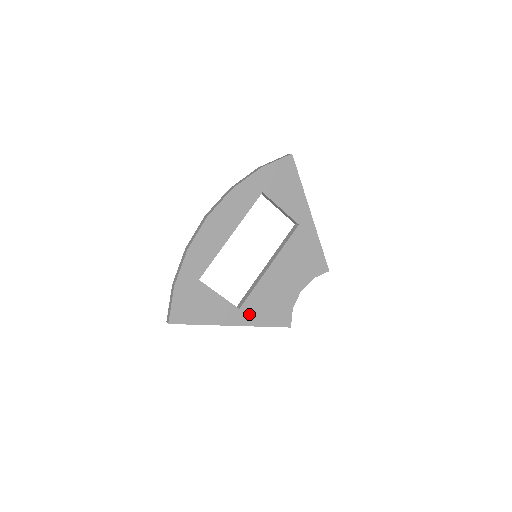
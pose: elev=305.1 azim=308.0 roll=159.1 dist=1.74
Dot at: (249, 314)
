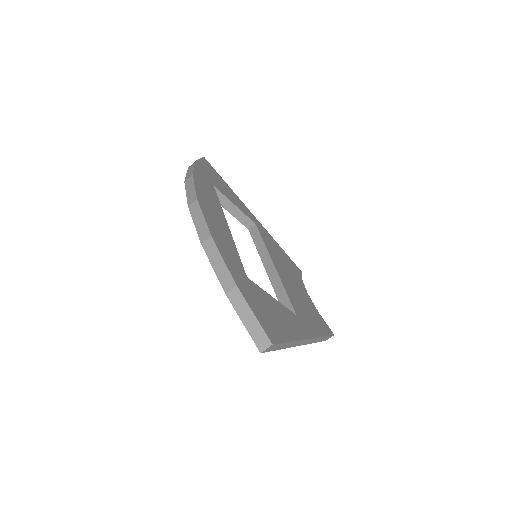
Dot at: (306, 322)
